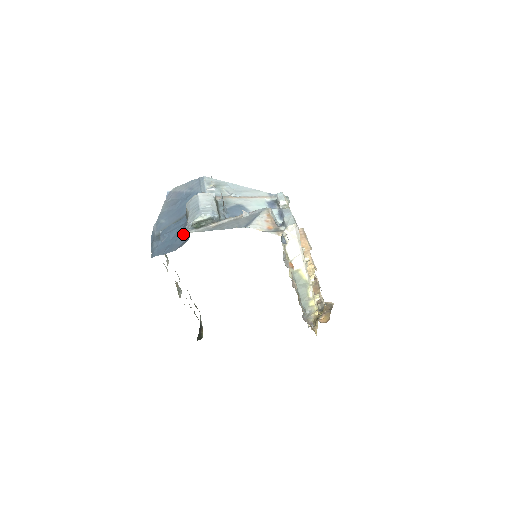
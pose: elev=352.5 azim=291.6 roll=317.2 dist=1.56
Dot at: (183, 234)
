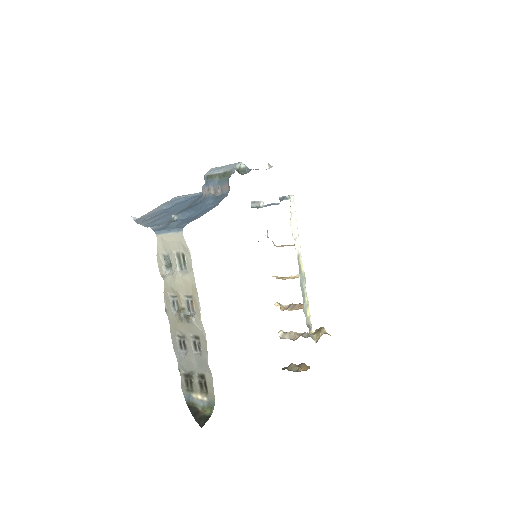
Dot at: (212, 200)
